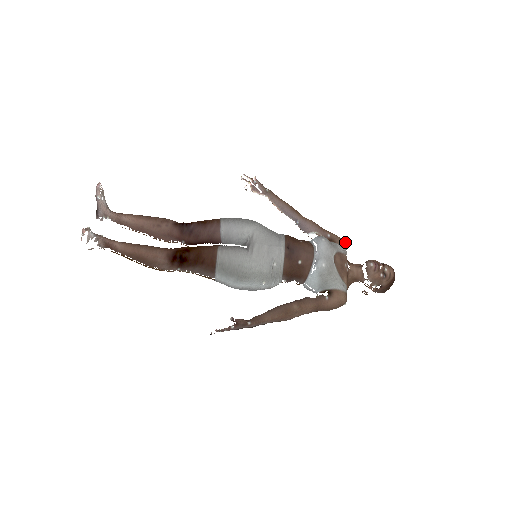
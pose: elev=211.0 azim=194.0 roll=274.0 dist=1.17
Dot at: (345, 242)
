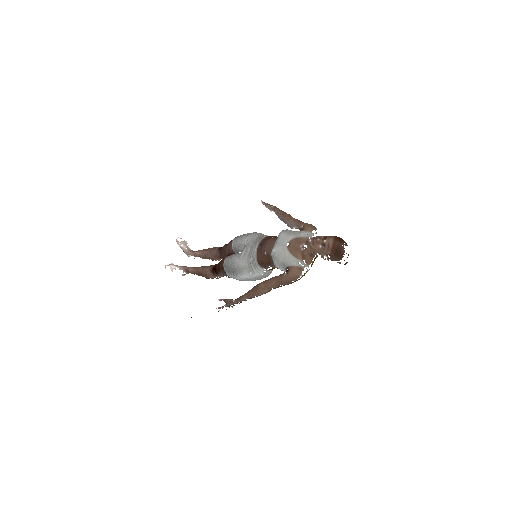
Dot at: (312, 227)
